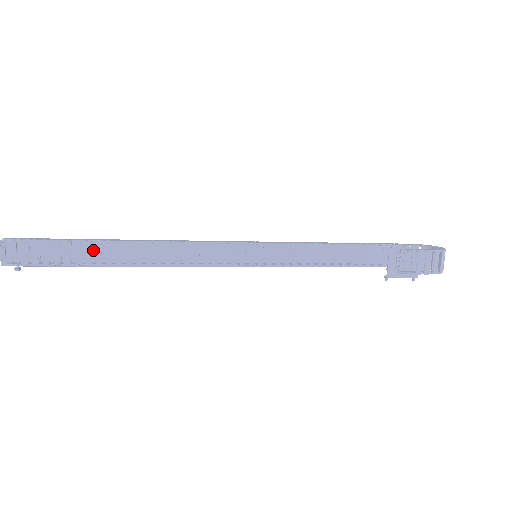
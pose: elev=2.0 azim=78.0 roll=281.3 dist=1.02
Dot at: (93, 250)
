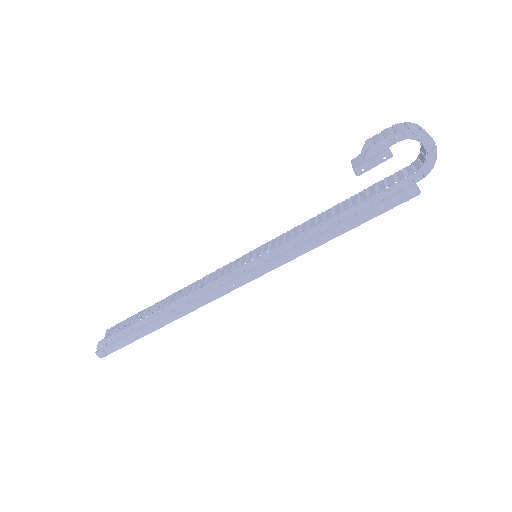
Dot at: occluded
